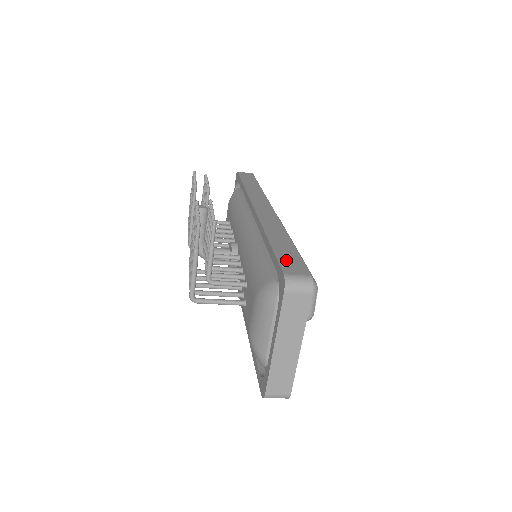
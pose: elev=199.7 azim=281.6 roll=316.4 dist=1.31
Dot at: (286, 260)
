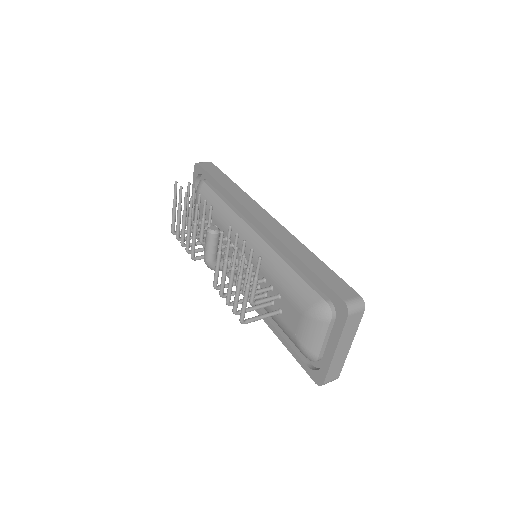
Dot at: (333, 284)
